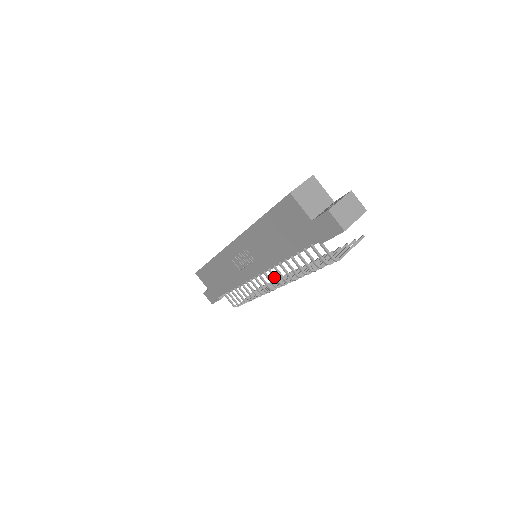
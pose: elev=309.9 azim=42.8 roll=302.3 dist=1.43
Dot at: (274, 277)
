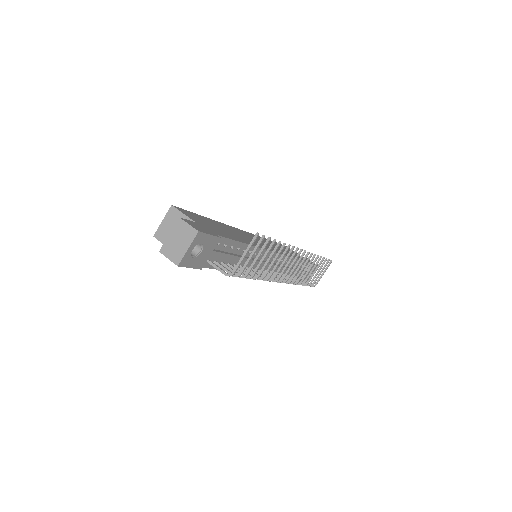
Dot at: occluded
